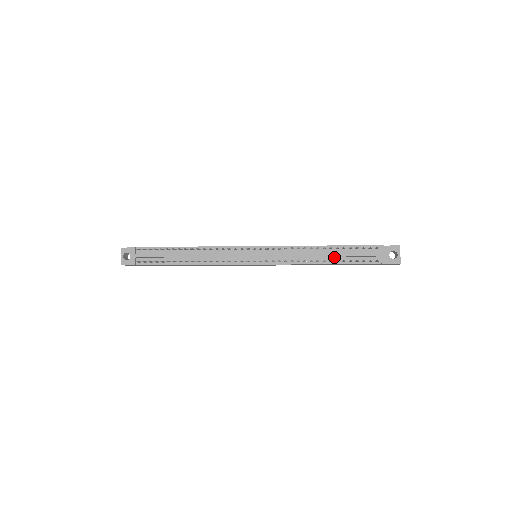
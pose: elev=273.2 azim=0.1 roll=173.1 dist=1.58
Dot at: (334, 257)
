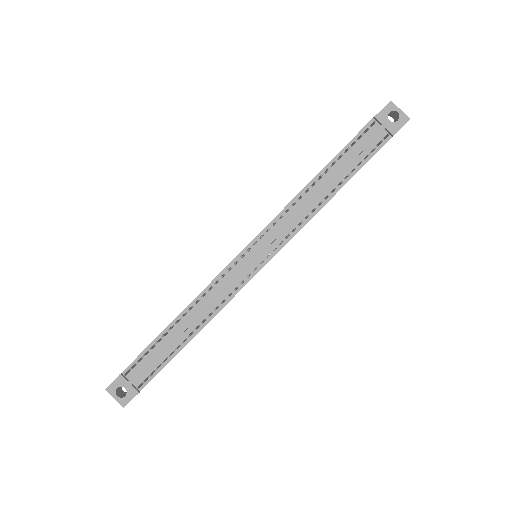
Dot at: (338, 177)
